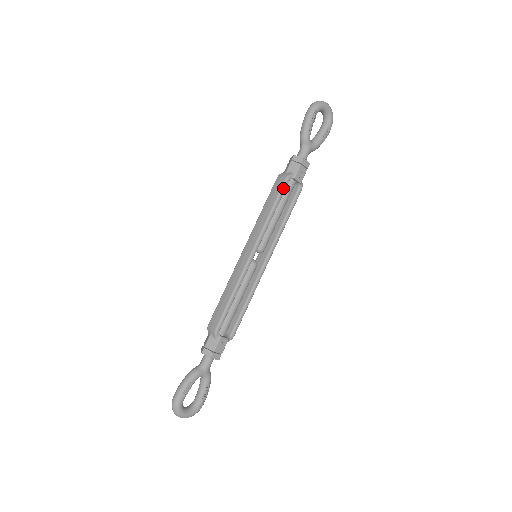
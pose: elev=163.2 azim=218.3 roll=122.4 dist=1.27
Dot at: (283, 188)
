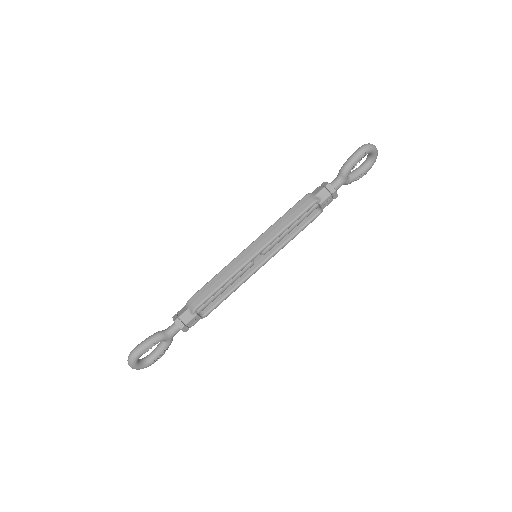
Dot at: (307, 209)
